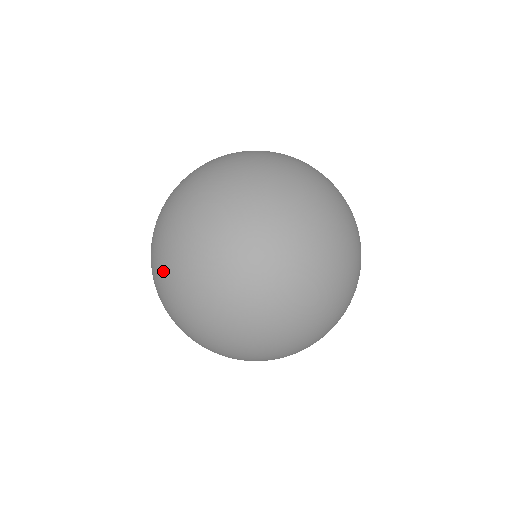
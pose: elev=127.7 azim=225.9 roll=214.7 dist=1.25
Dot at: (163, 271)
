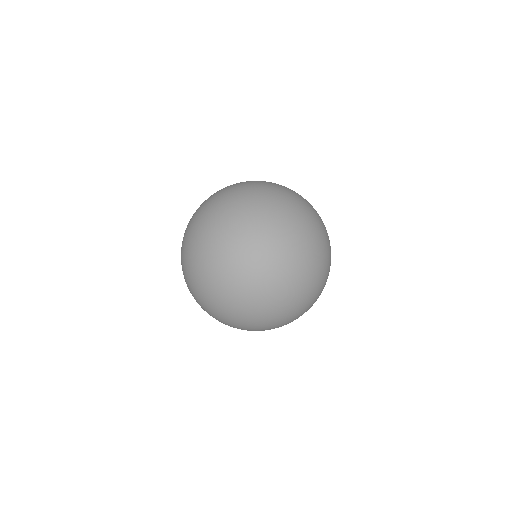
Dot at: (194, 255)
